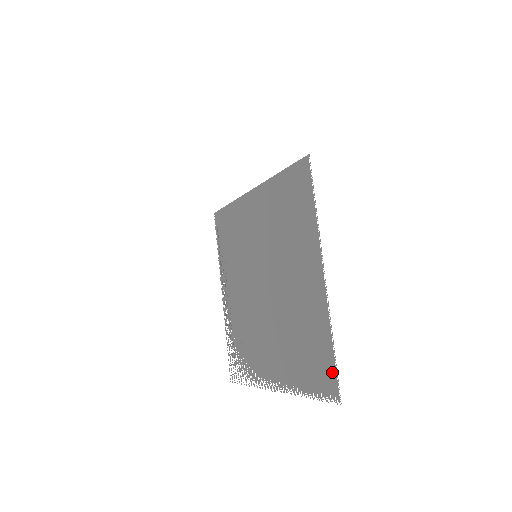
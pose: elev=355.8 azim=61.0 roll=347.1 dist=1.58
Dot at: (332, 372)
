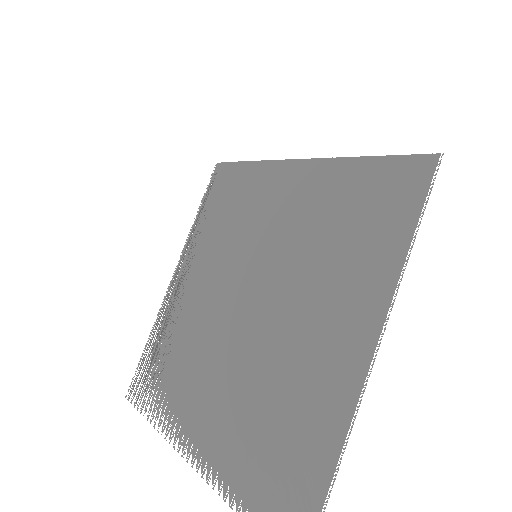
Dot at: out of frame
